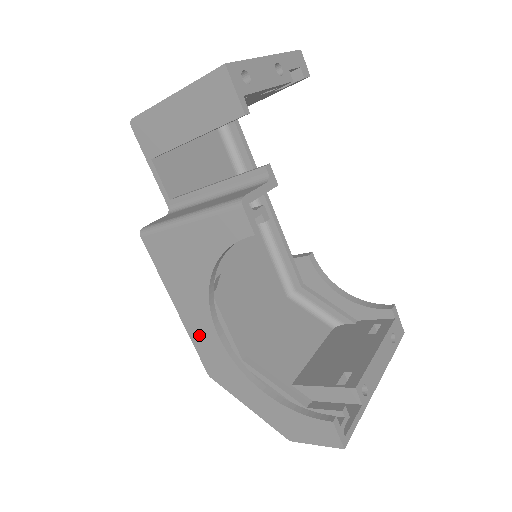
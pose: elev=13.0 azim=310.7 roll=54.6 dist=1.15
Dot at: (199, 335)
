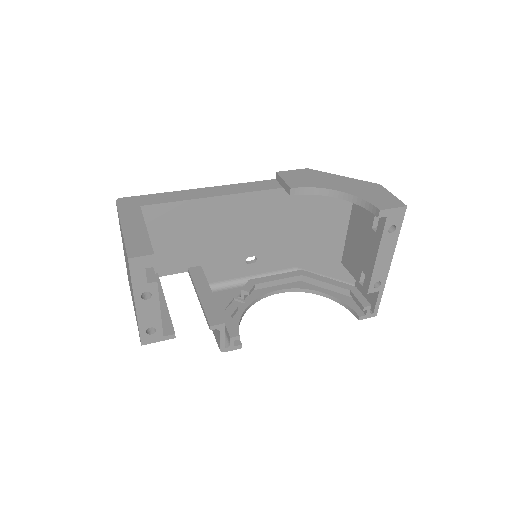
Dot at: occluded
